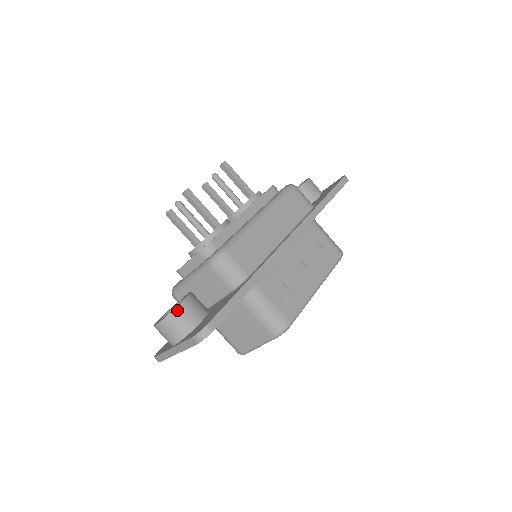
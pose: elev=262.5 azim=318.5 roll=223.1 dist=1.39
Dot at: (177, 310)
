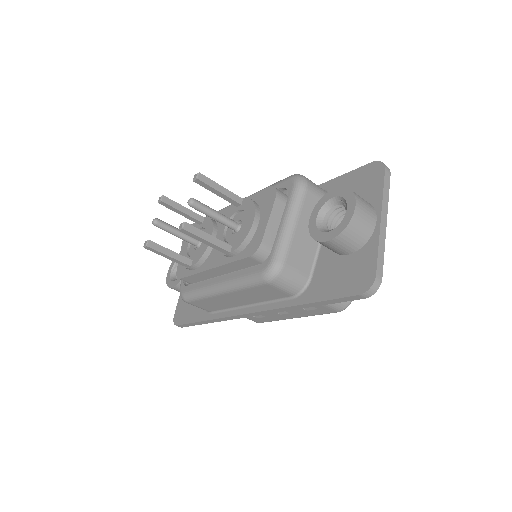
Dot at: (171, 288)
